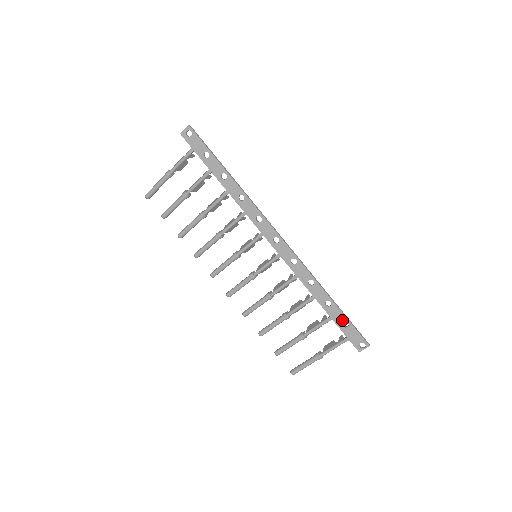
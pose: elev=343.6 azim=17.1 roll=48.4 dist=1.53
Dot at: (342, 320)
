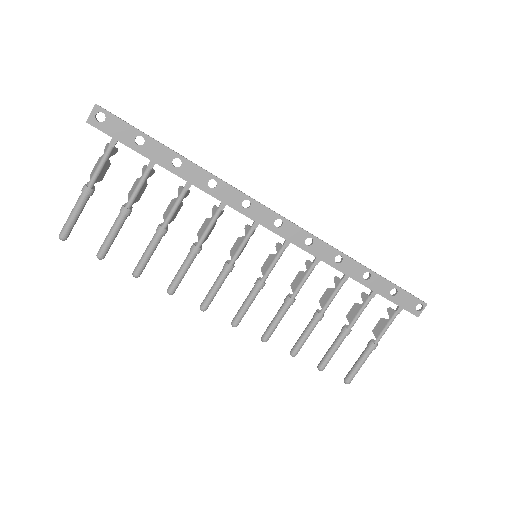
Dot at: (388, 288)
